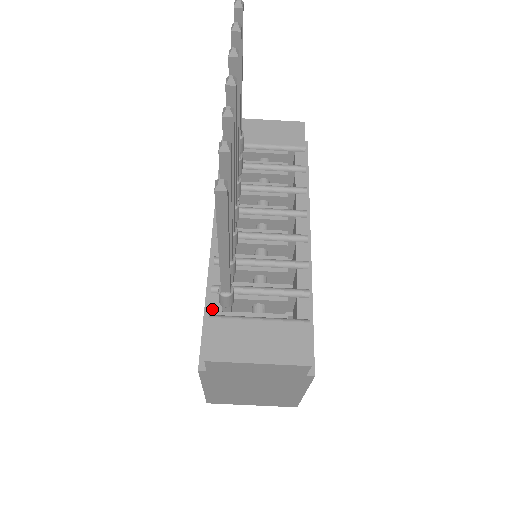
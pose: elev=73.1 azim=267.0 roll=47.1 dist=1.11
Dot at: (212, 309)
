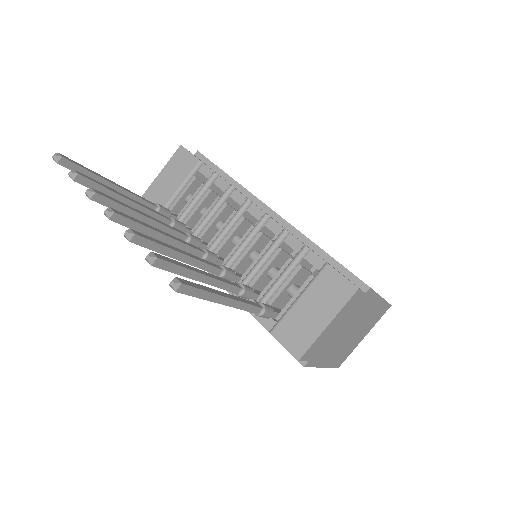
Dot at: (267, 326)
